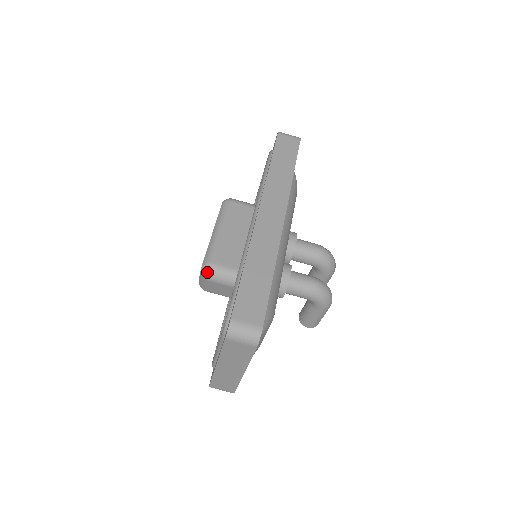
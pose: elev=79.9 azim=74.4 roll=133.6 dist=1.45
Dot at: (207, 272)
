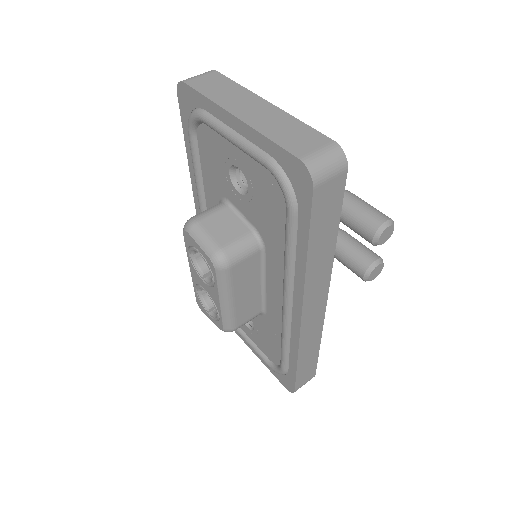
Dot at: (189, 220)
